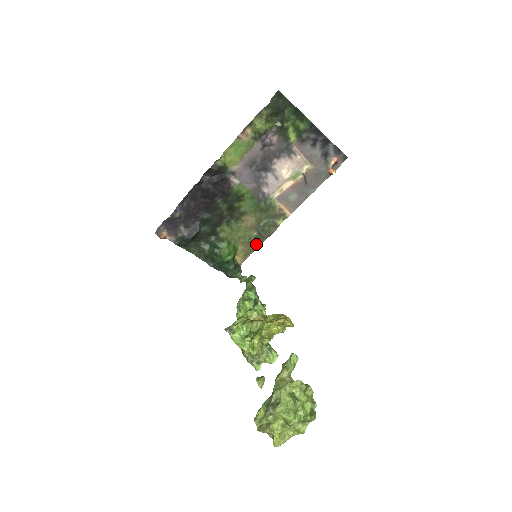
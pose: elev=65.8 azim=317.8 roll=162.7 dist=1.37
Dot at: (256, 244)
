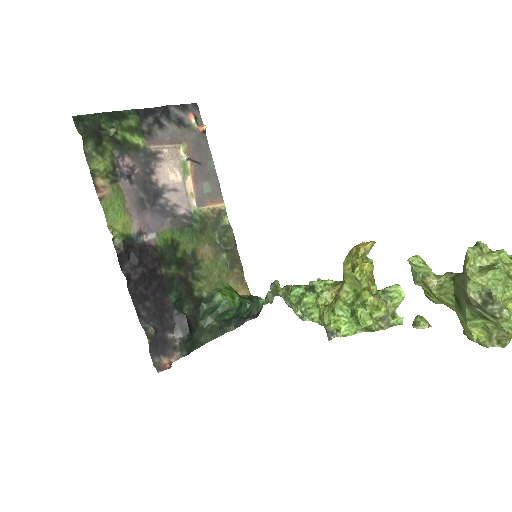
Dot at: (236, 263)
